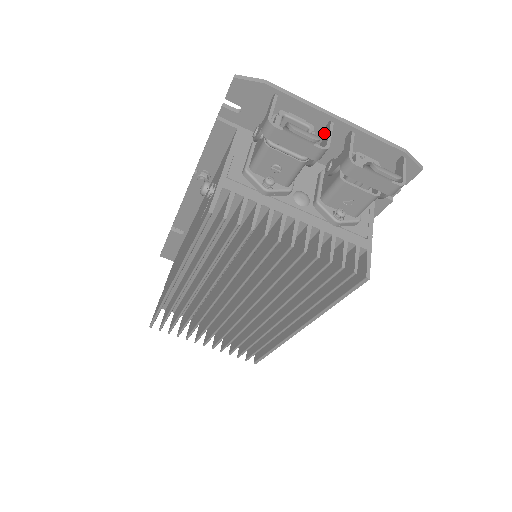
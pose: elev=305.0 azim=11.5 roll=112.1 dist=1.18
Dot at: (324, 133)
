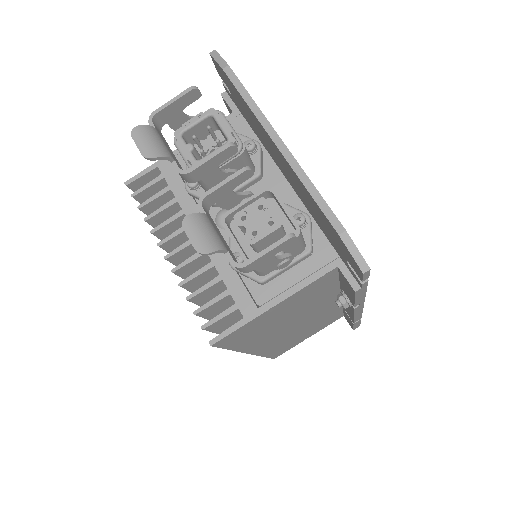
Dot at: (224, 155)
